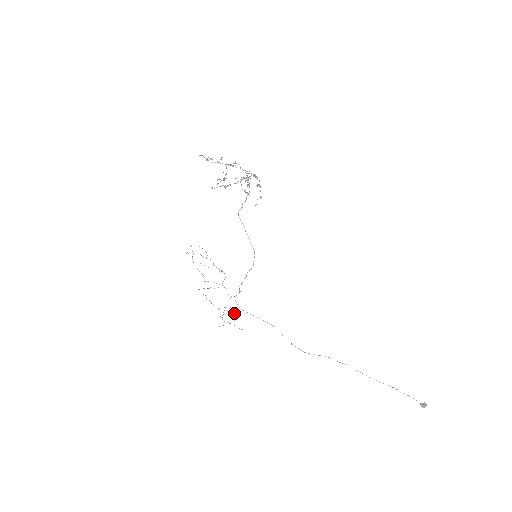
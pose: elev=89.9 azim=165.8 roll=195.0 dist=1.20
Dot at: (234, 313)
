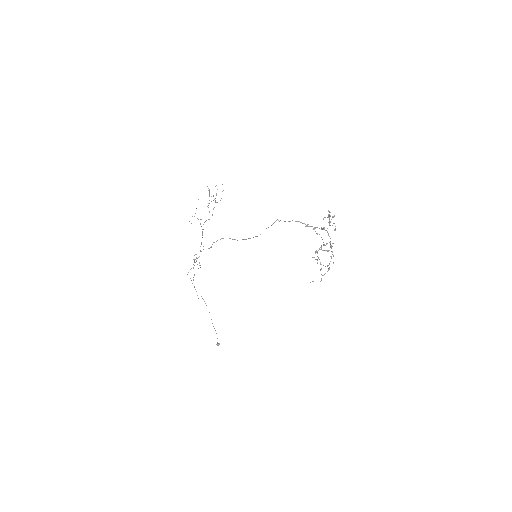
Dot at: occluded
